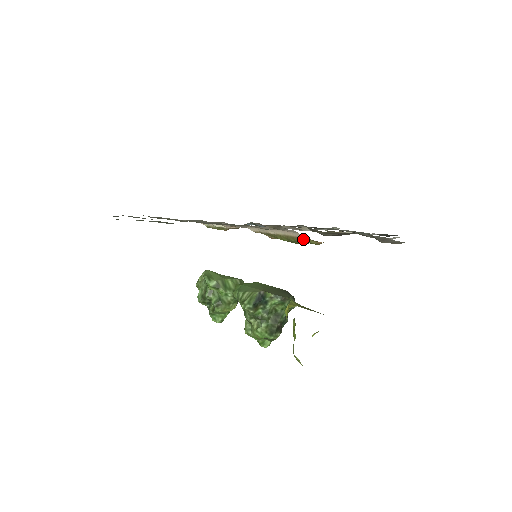
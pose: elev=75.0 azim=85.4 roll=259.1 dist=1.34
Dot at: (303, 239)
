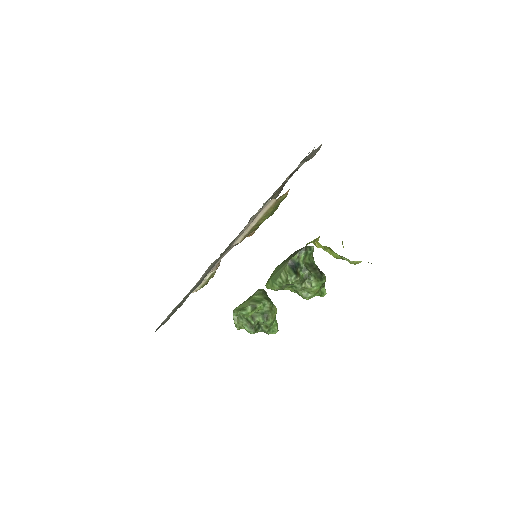
Dot at: (278, 201)
